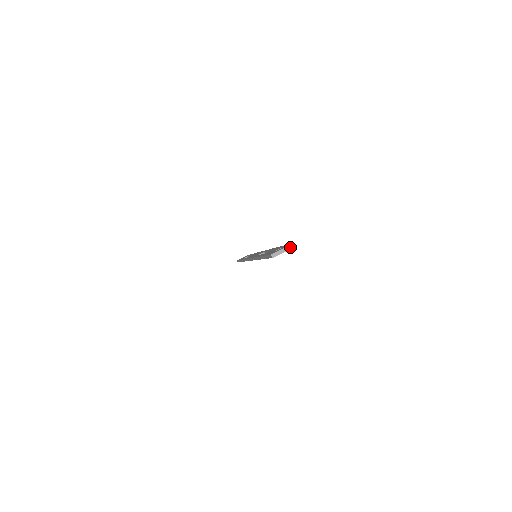
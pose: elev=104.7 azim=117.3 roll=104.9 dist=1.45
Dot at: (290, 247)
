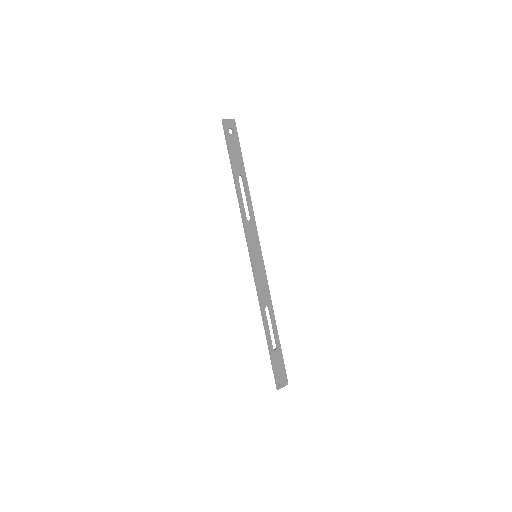
Dot at: (232, 120)
